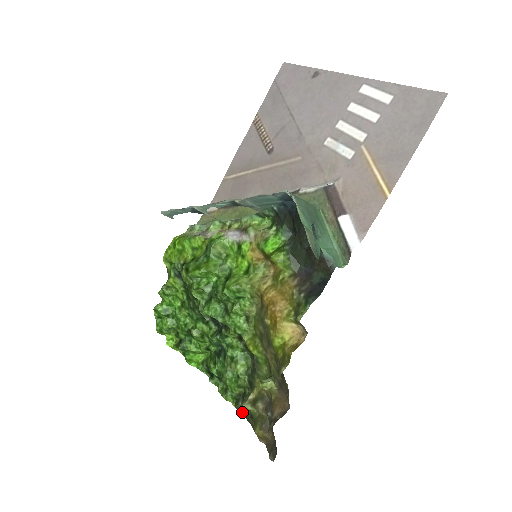
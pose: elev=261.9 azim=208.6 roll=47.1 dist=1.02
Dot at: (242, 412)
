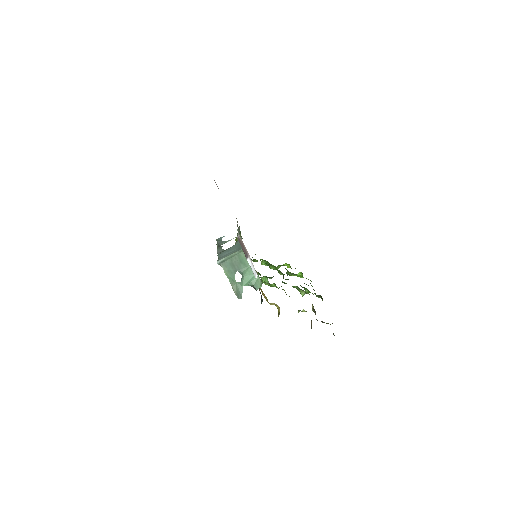
Dot at: occluded
